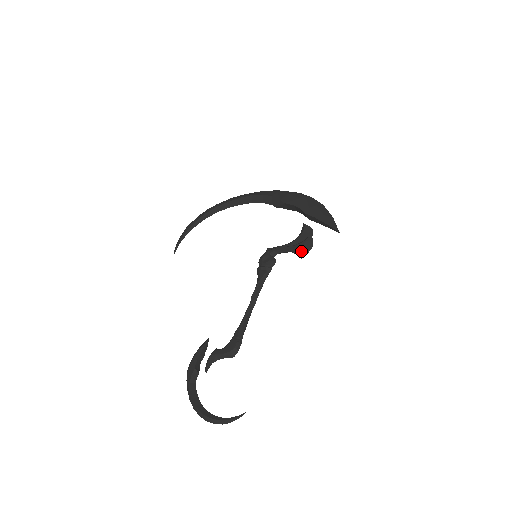
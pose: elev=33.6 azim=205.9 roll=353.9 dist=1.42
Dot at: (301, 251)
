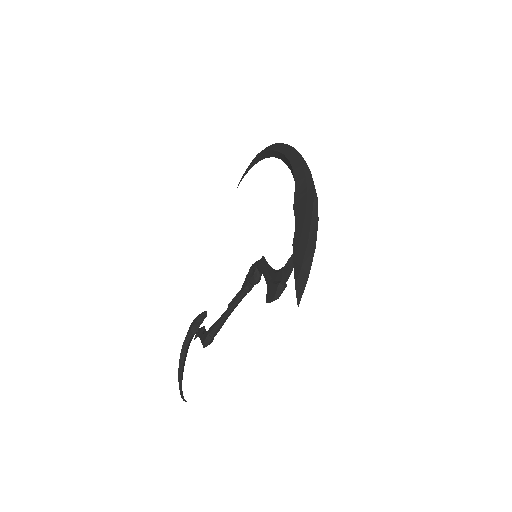
Dot at: (268, 294)
